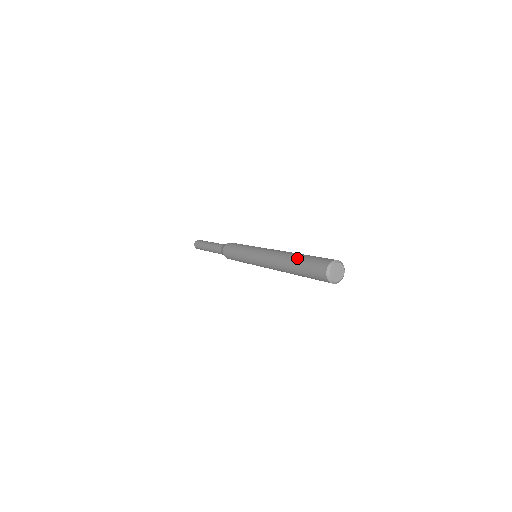
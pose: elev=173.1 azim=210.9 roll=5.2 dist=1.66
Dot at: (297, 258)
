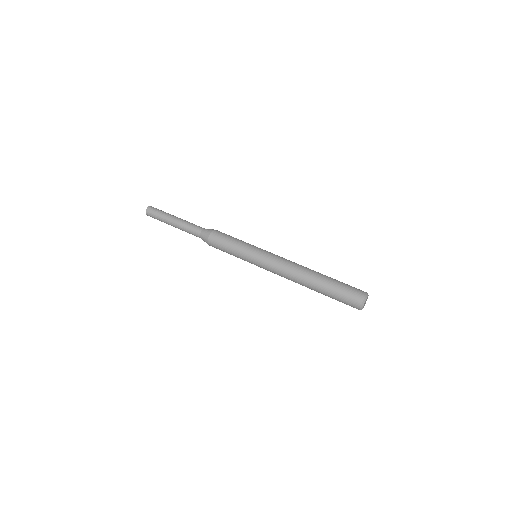
Dot at: (321, 293)
